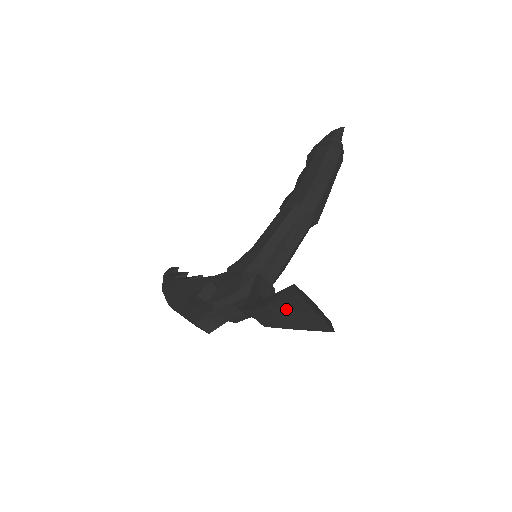
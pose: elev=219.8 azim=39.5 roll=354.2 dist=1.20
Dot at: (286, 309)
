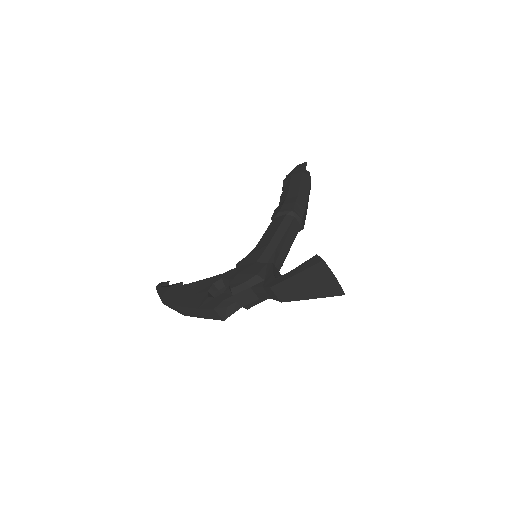
Dot at: (308, 278)
